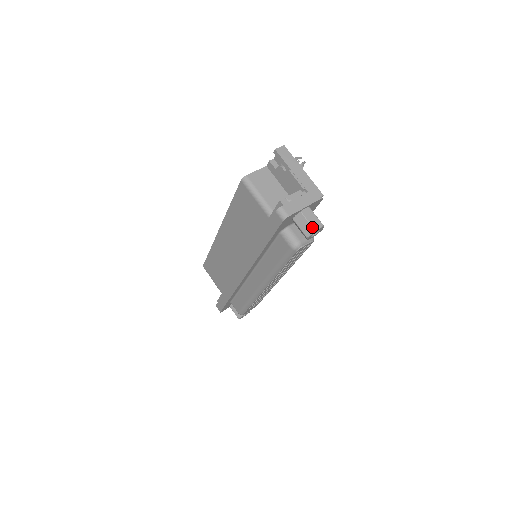
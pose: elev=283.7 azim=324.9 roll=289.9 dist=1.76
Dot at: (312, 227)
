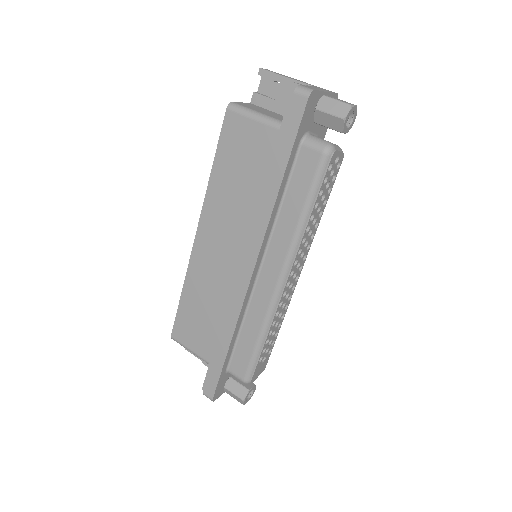
Dot at: (346, 103)
